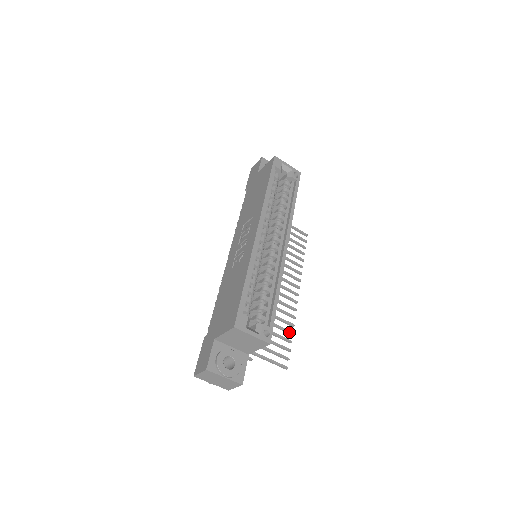
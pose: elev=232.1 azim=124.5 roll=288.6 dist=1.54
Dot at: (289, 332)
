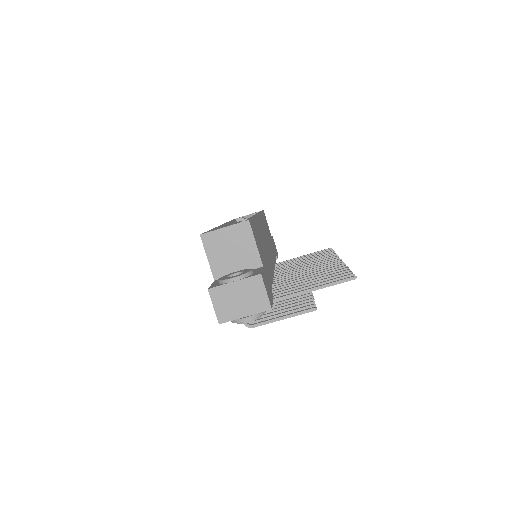
Dot at: (341, 269)
